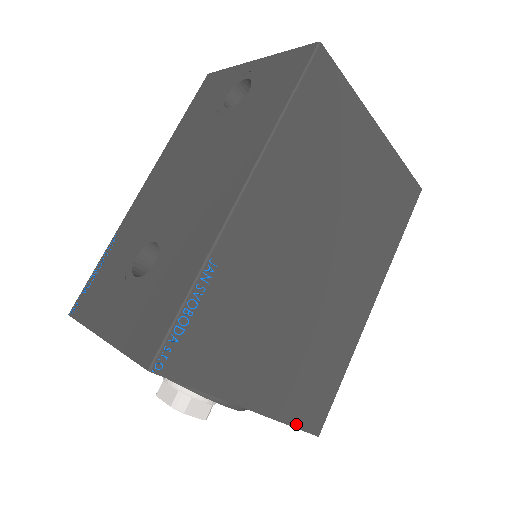
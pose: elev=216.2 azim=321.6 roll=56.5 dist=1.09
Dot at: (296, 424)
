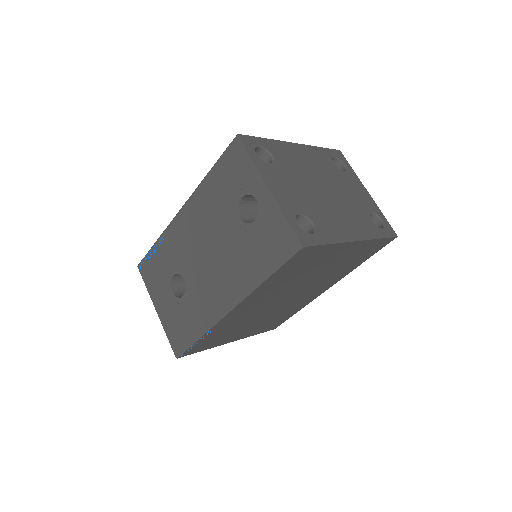
Dot at: occluded
